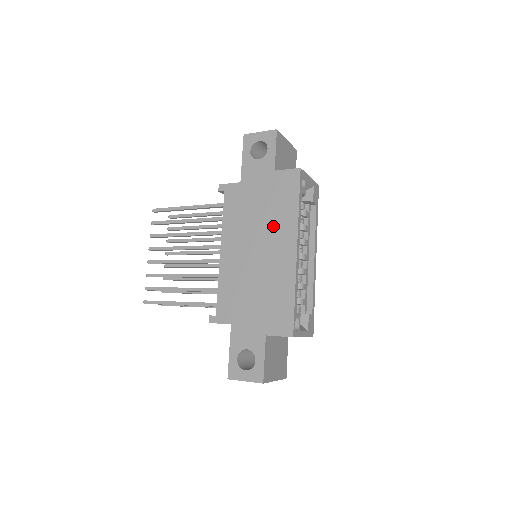
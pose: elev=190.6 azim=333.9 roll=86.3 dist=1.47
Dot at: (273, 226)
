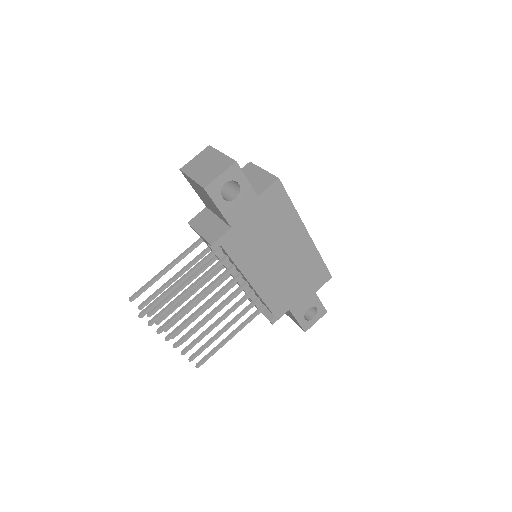
Dot at: (282, 234)
